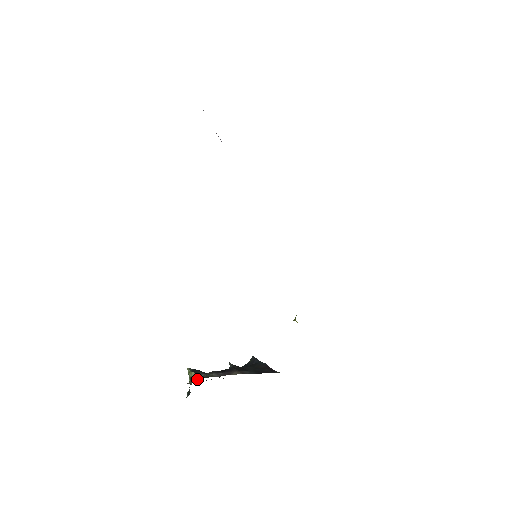
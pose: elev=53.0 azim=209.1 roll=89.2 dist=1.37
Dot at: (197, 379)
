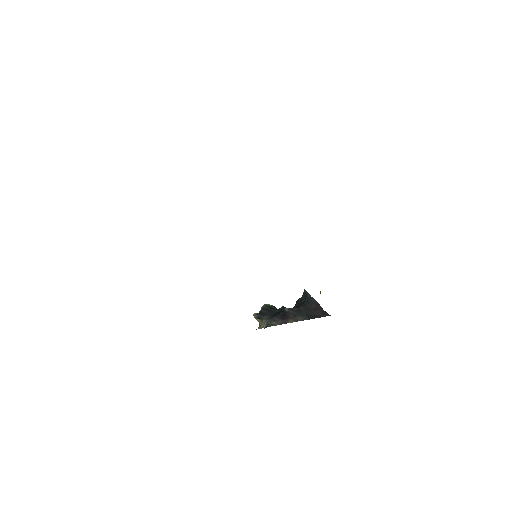
Dot at: (263, 325)
